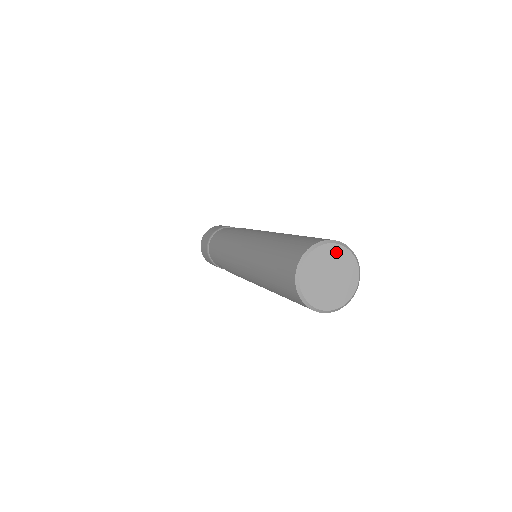
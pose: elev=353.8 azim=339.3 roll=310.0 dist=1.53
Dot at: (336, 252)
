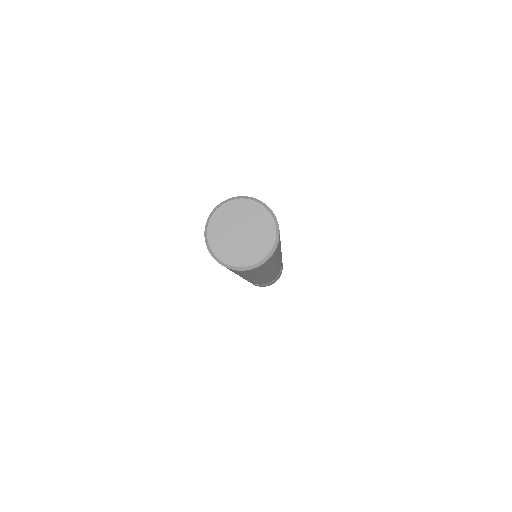
Dot at: (260, 214)
